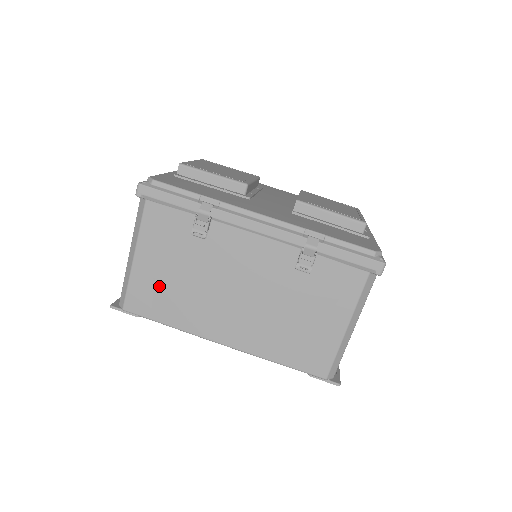
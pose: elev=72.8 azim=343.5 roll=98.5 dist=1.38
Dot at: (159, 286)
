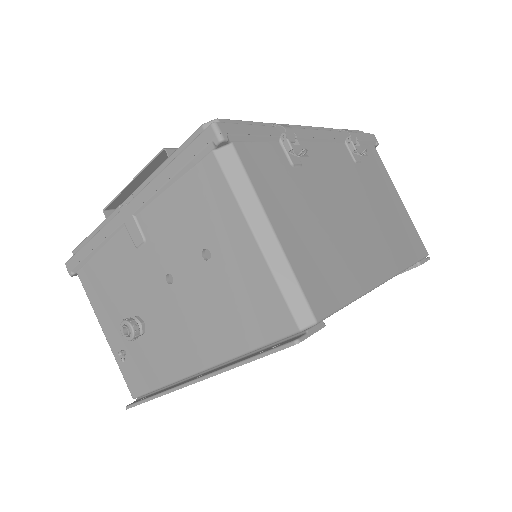
Dot at: (315, 252)
